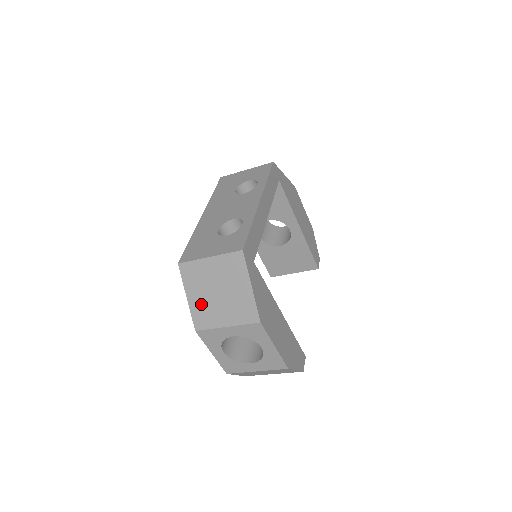
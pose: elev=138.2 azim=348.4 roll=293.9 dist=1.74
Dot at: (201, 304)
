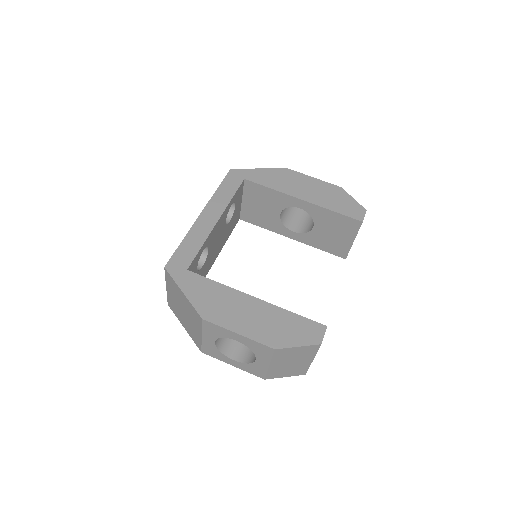
Dot at: (188, 327)
